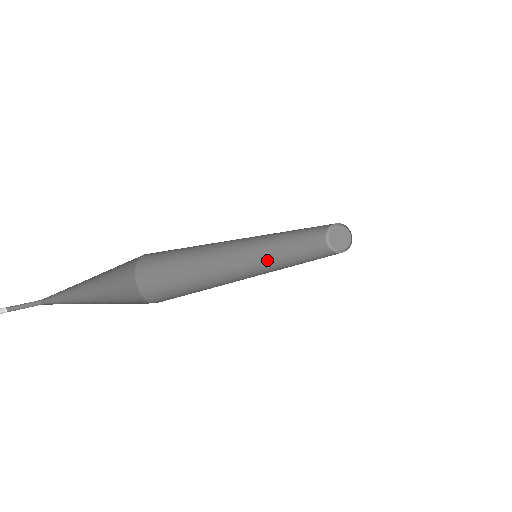
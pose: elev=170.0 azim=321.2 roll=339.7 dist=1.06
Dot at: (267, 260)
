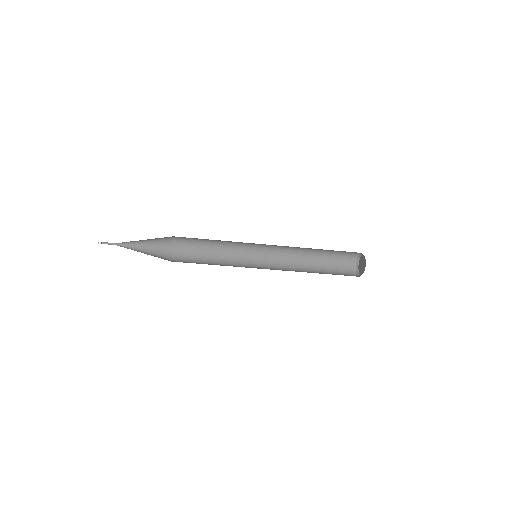
Dot at: occluded
